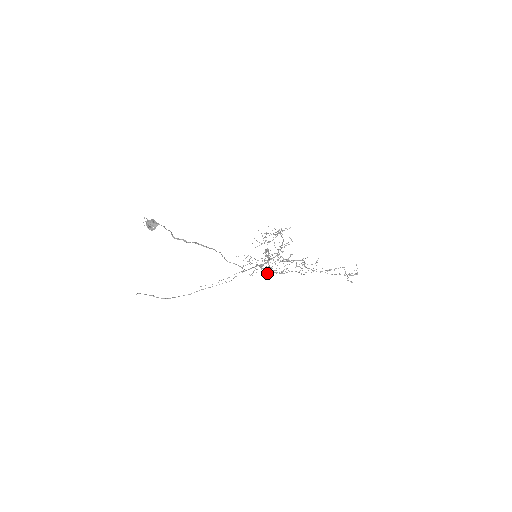
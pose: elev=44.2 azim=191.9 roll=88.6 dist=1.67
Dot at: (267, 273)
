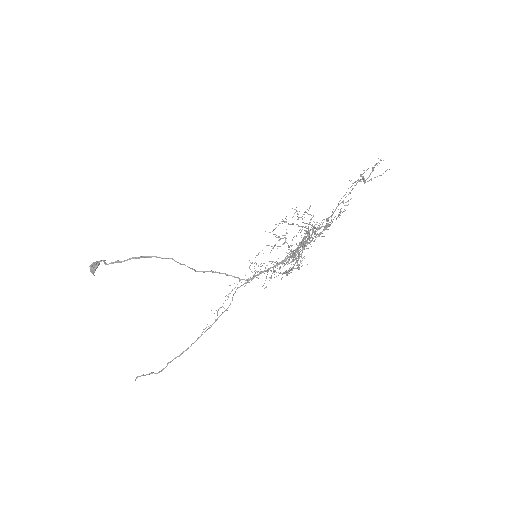
Dot at: (285, 273)
